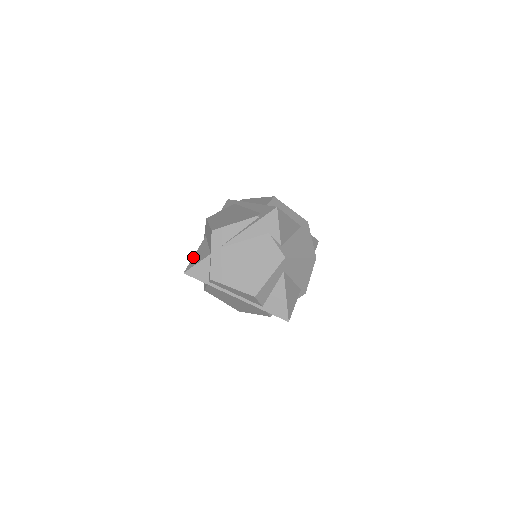
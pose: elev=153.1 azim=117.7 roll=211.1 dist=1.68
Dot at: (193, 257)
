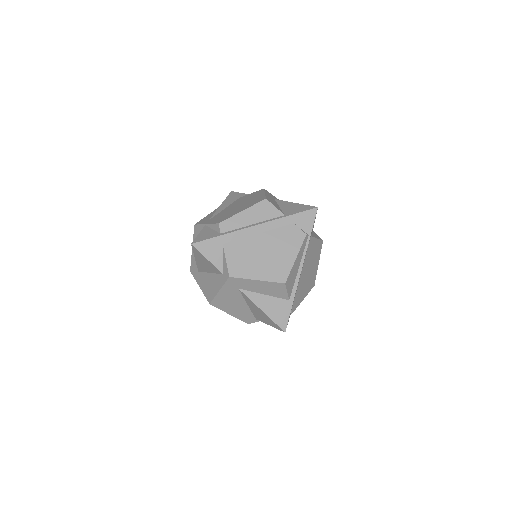
Dot at: (194, 255)
